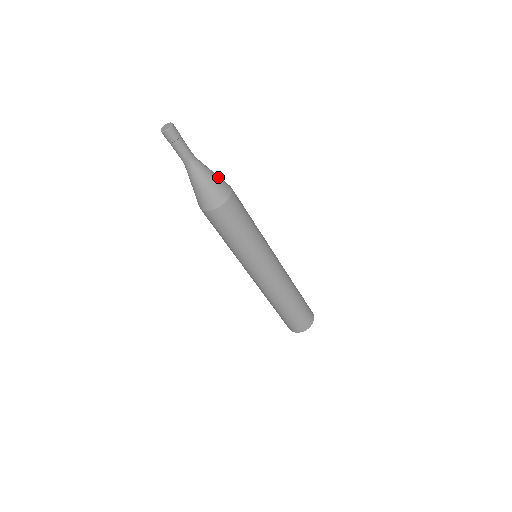
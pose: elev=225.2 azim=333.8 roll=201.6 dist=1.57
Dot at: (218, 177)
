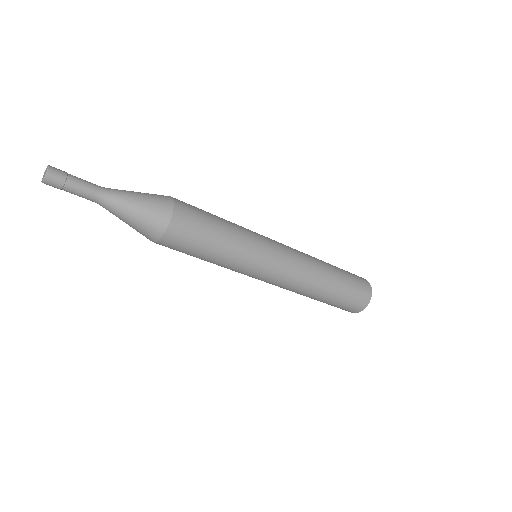
Dot at: (145, 209)
